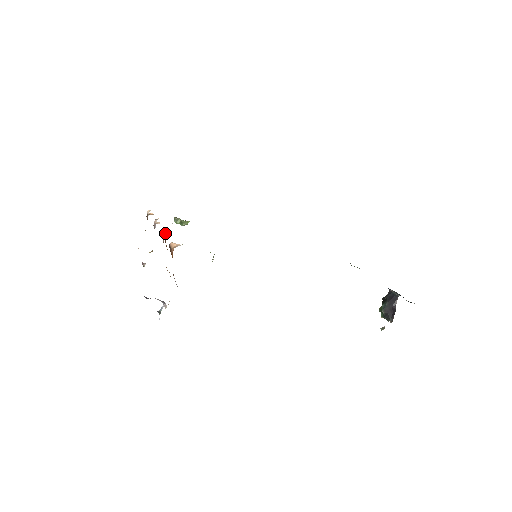
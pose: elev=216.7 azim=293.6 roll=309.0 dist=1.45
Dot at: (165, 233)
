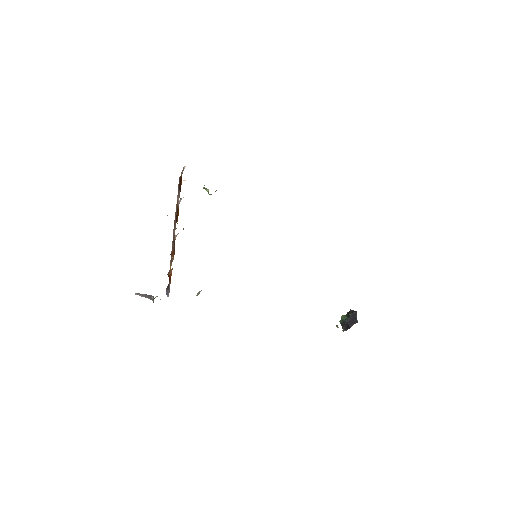
Dot at: occluded
